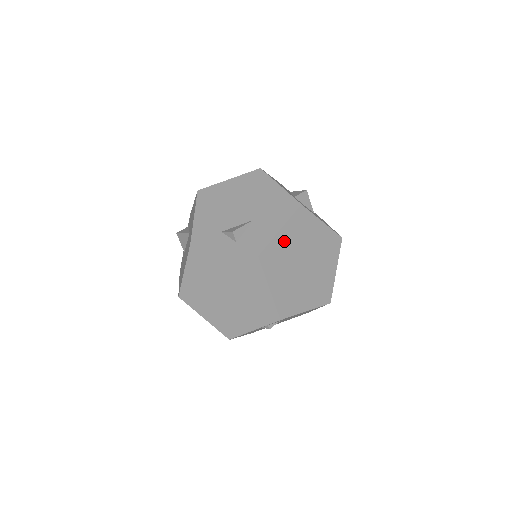
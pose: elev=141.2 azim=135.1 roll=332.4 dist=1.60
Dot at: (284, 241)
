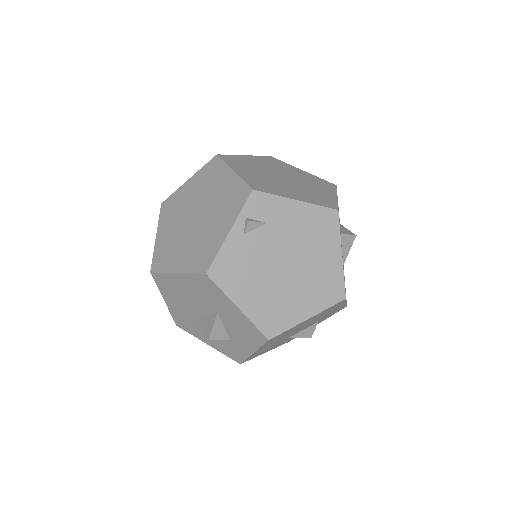
Dot at: (251, 161)
